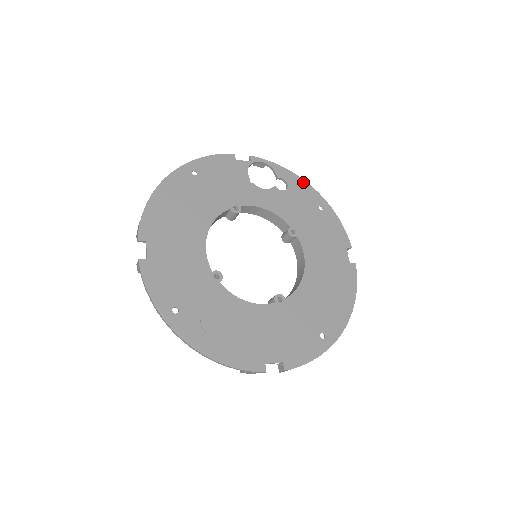
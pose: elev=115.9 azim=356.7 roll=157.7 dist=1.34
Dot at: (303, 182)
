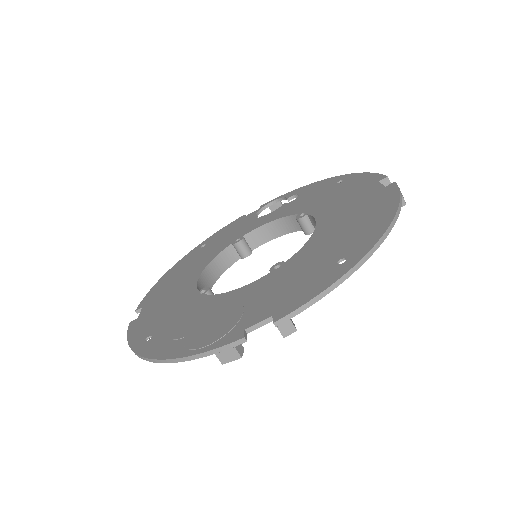
Dot at: (318, 183)
